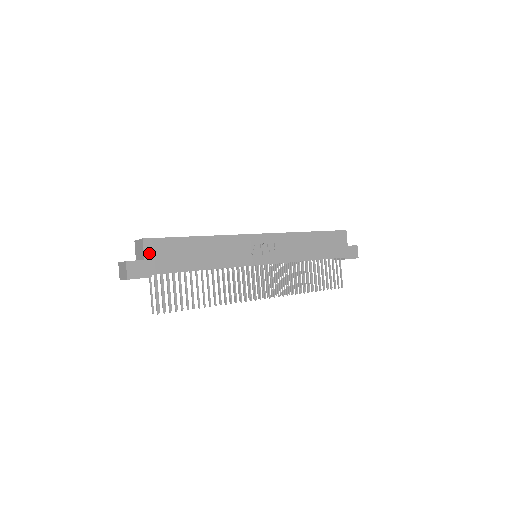
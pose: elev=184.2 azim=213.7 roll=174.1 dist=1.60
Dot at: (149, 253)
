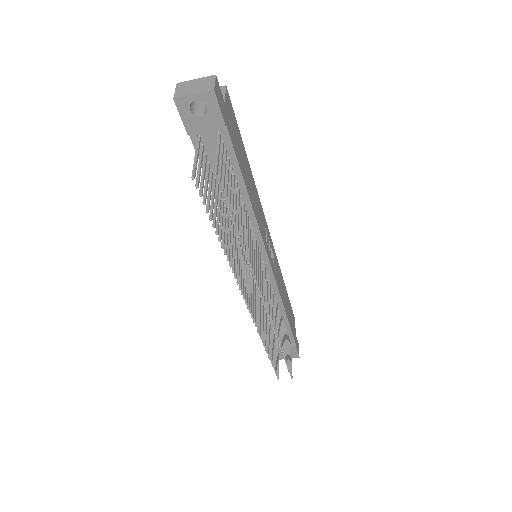
Dot at: (227, 105)
